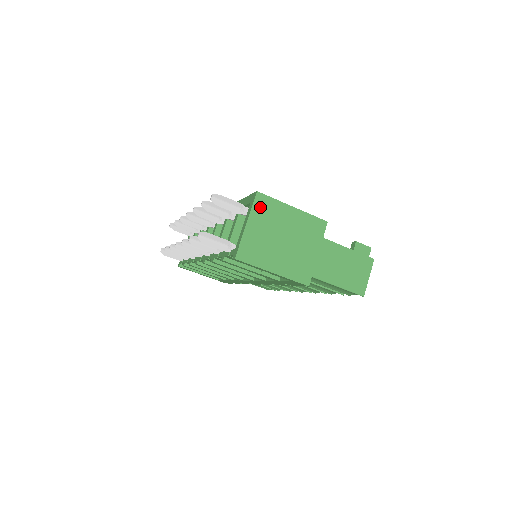
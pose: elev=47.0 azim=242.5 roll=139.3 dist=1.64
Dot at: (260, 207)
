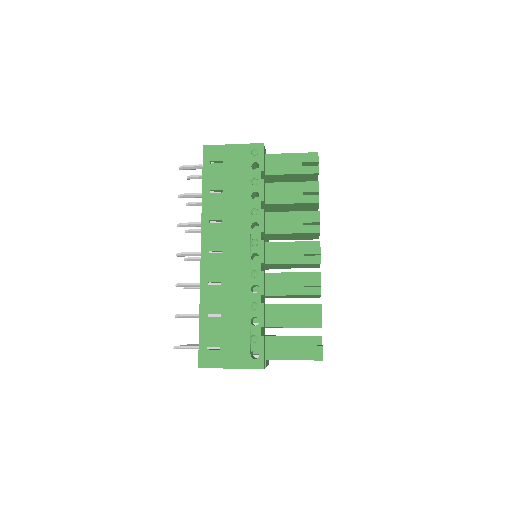
Dot at: occluded
